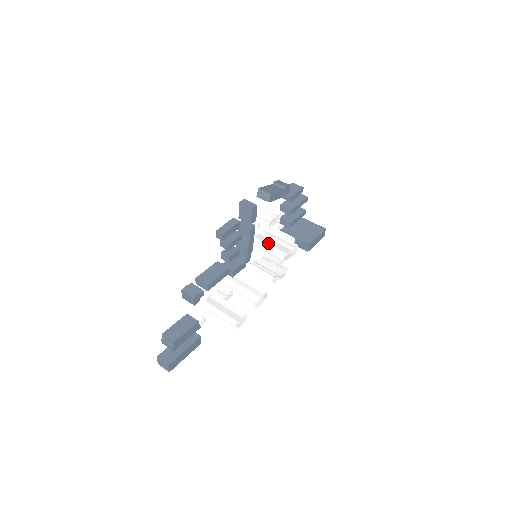
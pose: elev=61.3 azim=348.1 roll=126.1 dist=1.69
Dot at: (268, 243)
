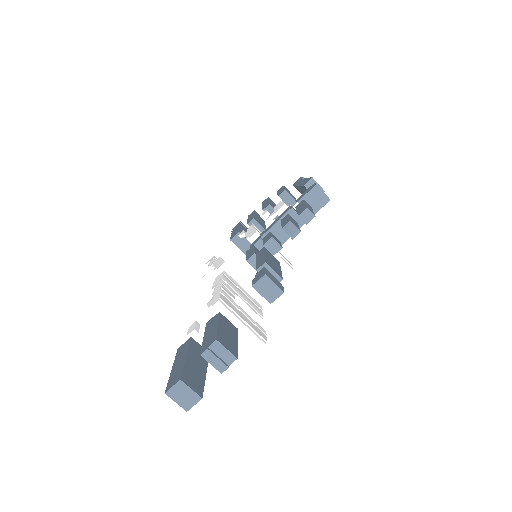
Dot at: occluded
